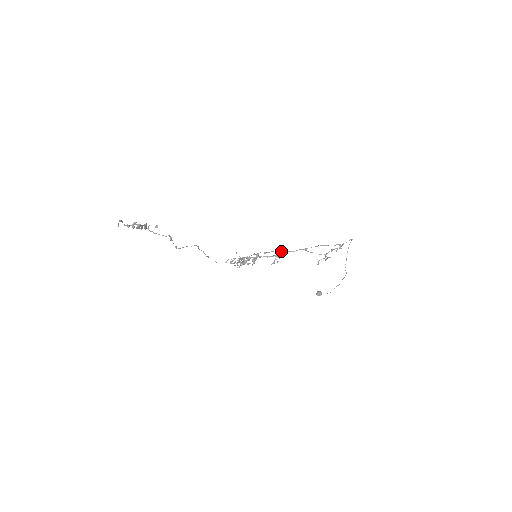
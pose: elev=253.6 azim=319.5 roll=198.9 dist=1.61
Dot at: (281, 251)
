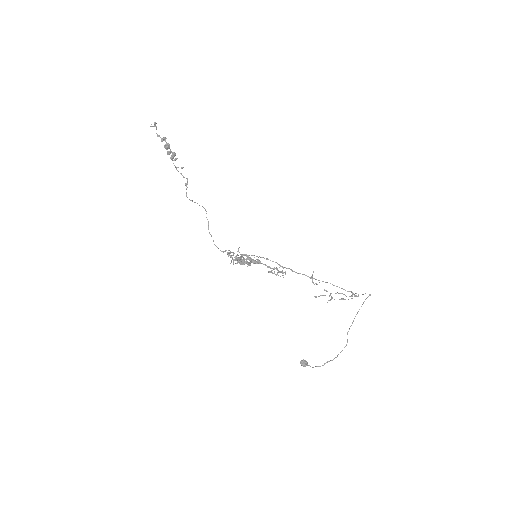
Dot at: occluded
